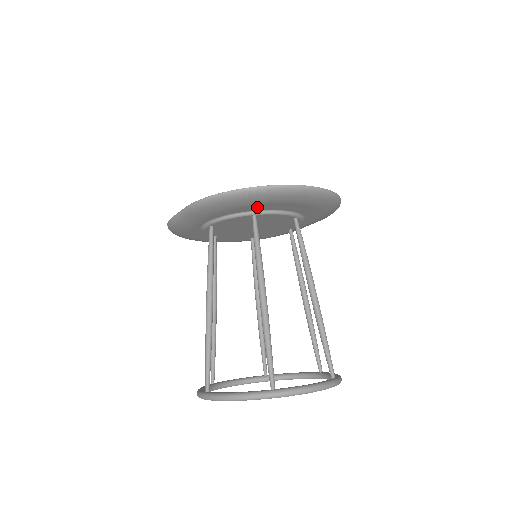
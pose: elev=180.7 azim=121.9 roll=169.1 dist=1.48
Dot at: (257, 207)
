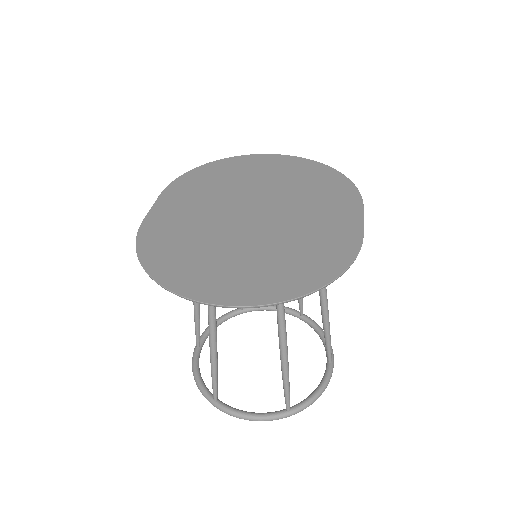
Dot at: occluded
